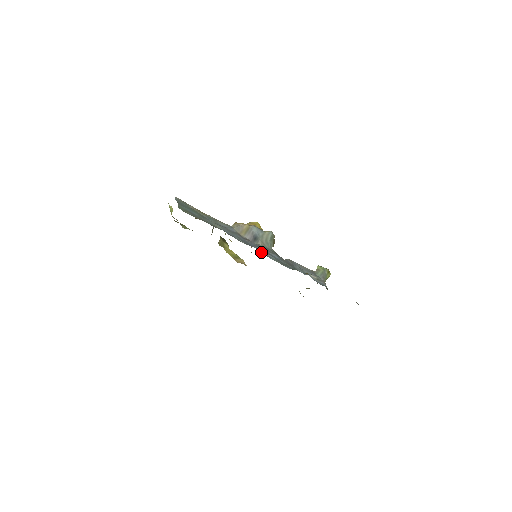
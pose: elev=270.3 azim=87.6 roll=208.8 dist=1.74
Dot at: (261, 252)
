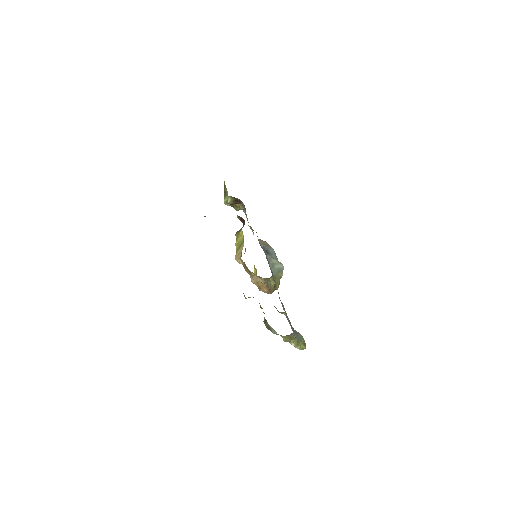
Dot at: (264, 249)
